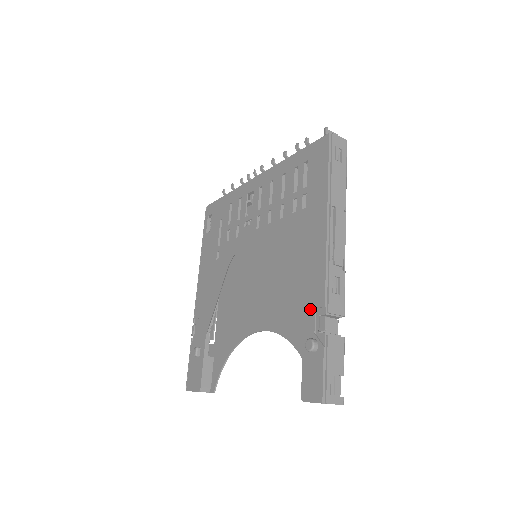
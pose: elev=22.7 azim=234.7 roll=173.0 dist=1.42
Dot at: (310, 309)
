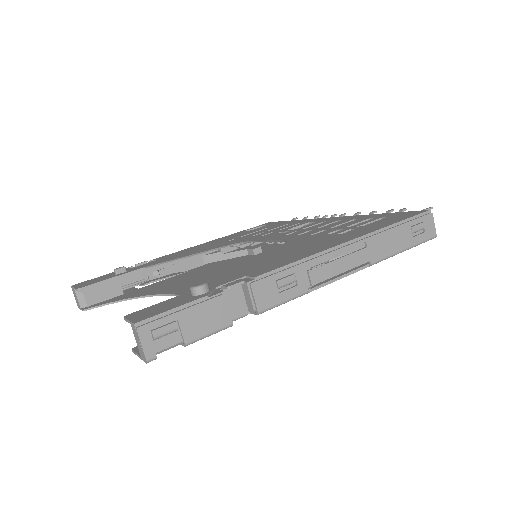
Dot at: (241, 275)
